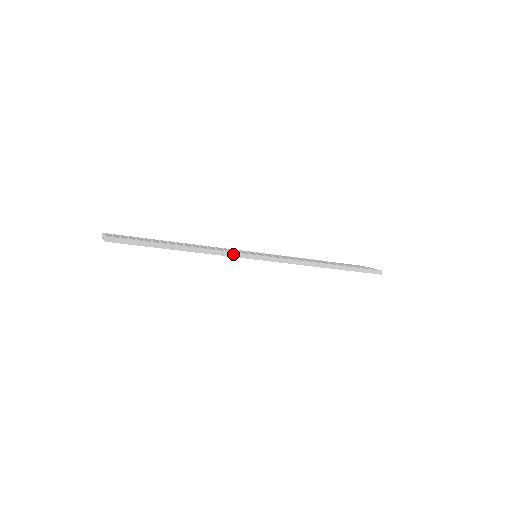
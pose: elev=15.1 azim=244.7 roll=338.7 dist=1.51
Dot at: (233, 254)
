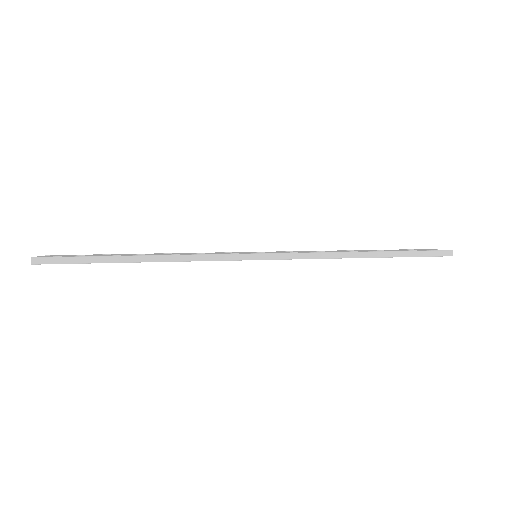
Dot at: (215, 257)
